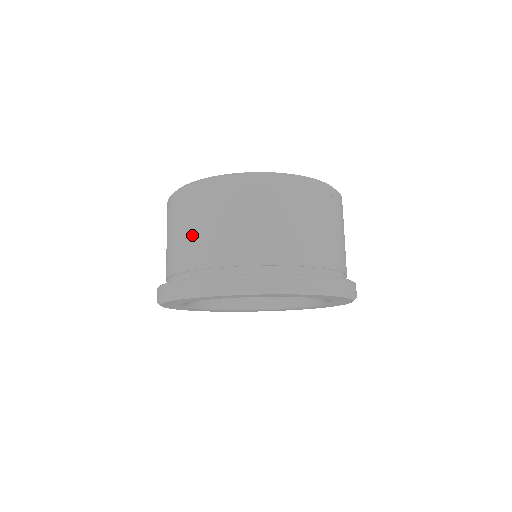
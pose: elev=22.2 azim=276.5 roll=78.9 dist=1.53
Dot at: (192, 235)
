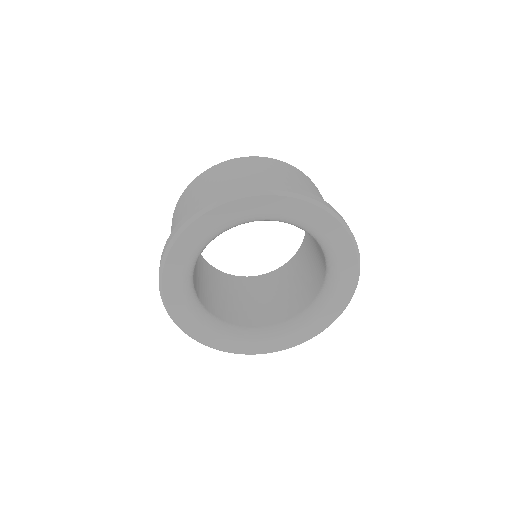
Dot at: occluded
